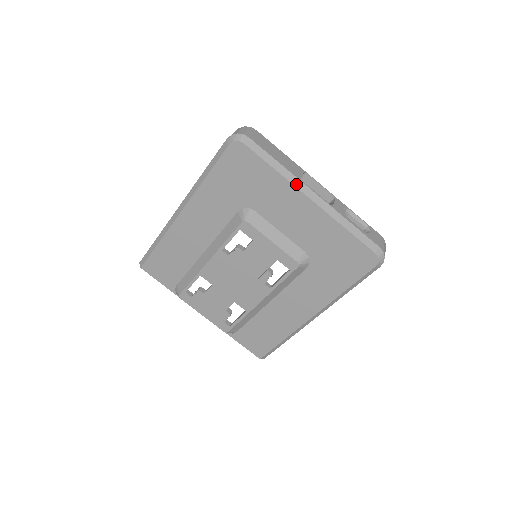
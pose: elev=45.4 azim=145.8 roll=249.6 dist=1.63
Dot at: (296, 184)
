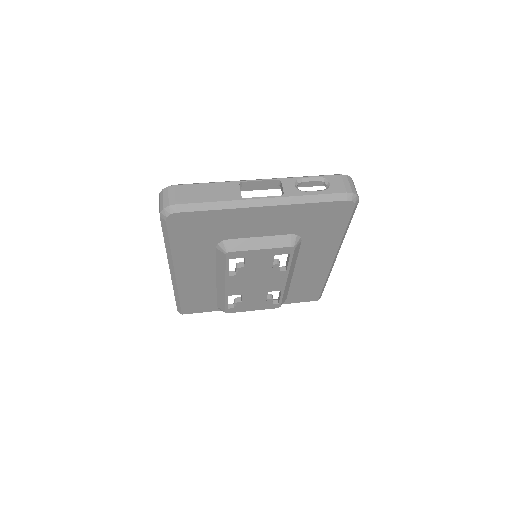
Dot at: (242, 206)
